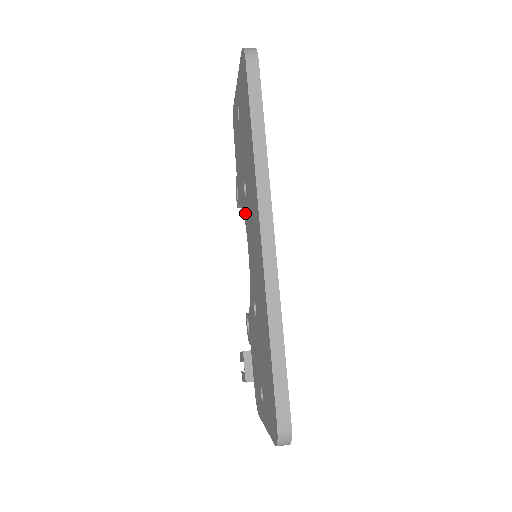
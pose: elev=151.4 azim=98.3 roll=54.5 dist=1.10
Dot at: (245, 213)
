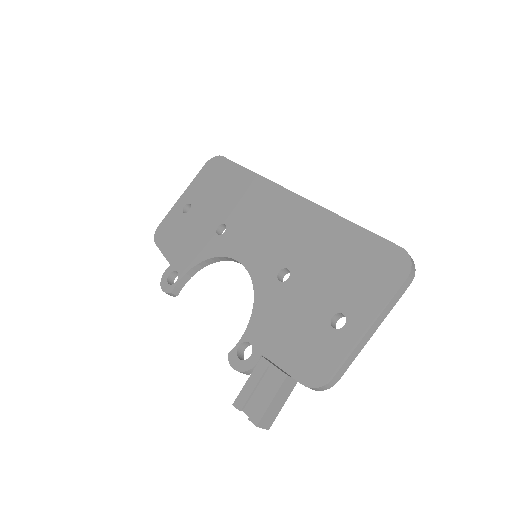
Dot at: (223, 246)
